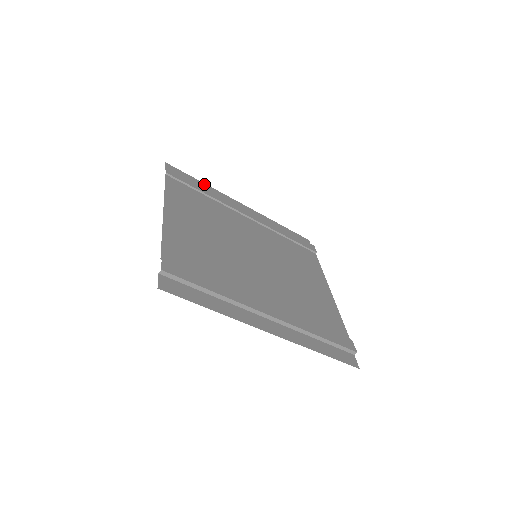
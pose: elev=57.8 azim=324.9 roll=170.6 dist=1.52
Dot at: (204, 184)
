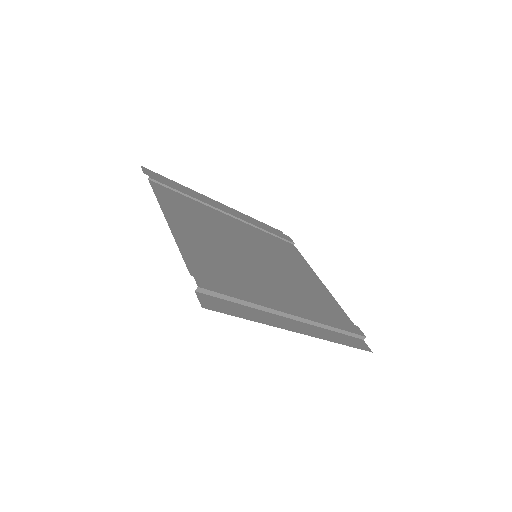
Dot at: (181, 185)
